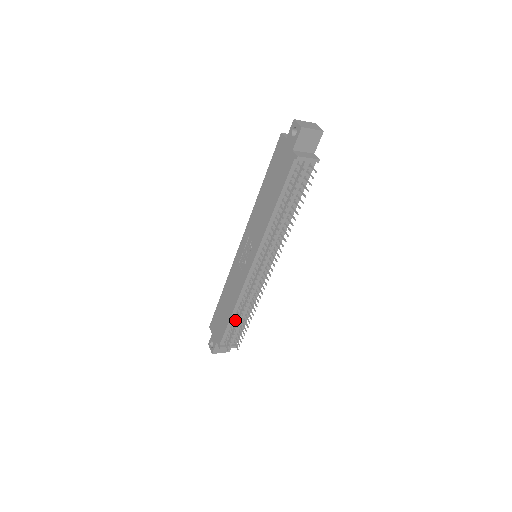
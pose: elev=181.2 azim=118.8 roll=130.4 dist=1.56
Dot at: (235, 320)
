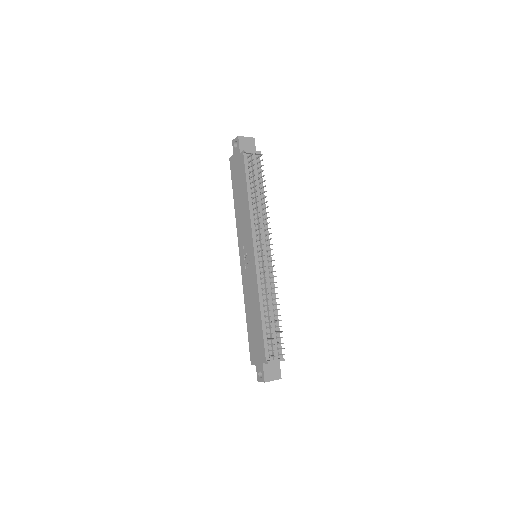
Dot at: (267, 323)
